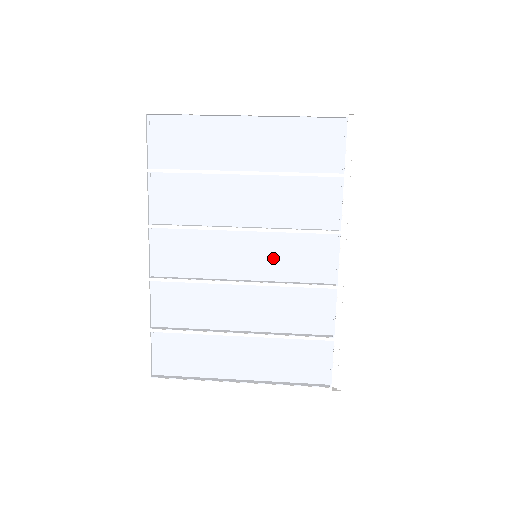
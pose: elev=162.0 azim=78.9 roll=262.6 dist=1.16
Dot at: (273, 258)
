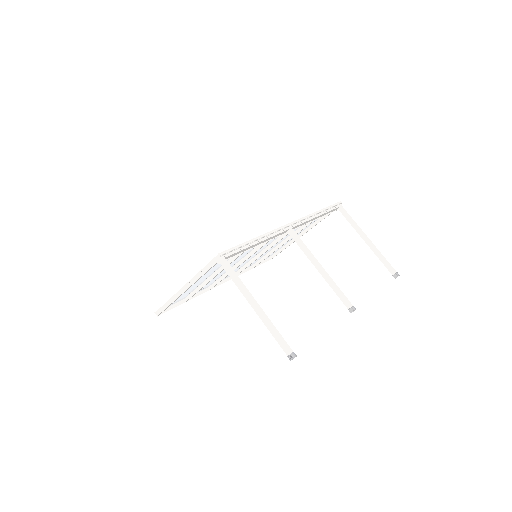
Dot at: occluded
